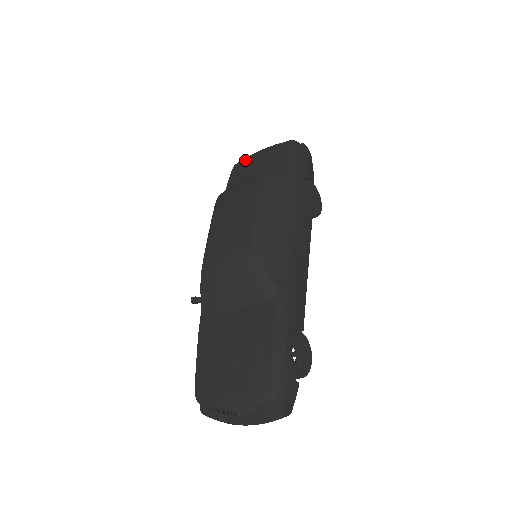
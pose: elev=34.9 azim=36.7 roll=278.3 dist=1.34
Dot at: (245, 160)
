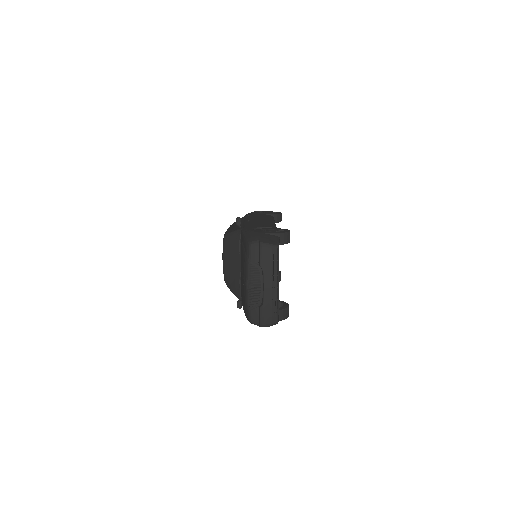
Dot at: occluded
